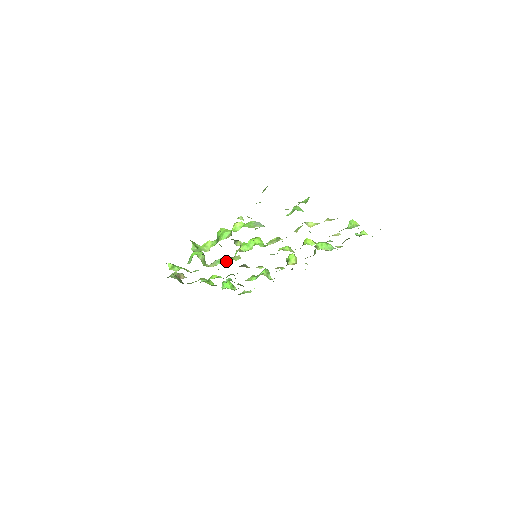
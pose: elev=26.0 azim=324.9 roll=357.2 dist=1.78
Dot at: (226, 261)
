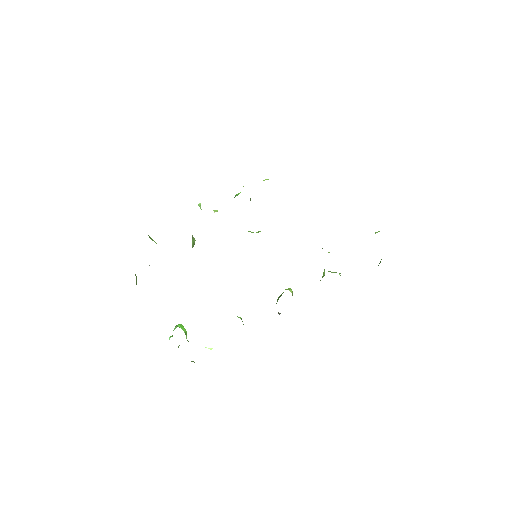
Dot at: occluded
